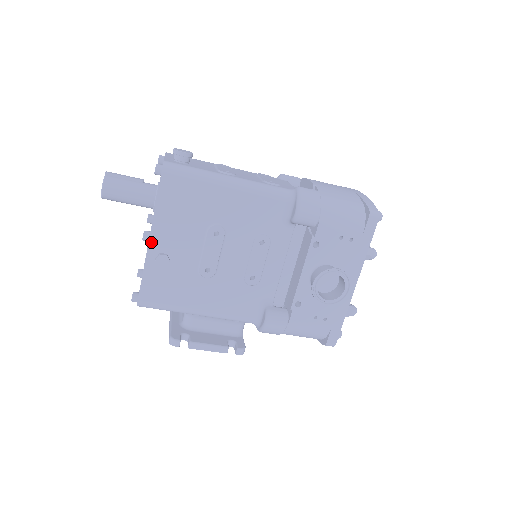
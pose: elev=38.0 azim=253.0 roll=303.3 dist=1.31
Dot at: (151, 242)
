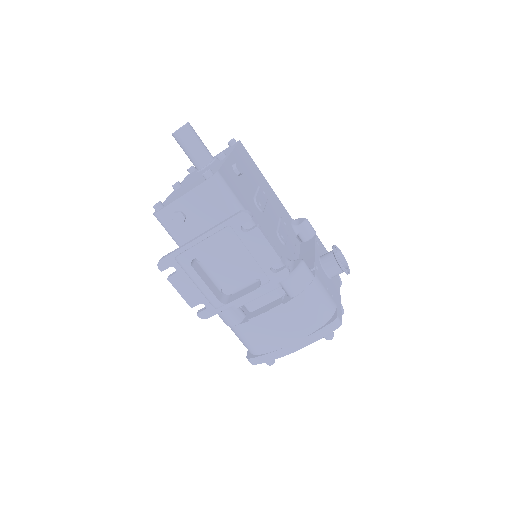
Dot at: (231, 156)
